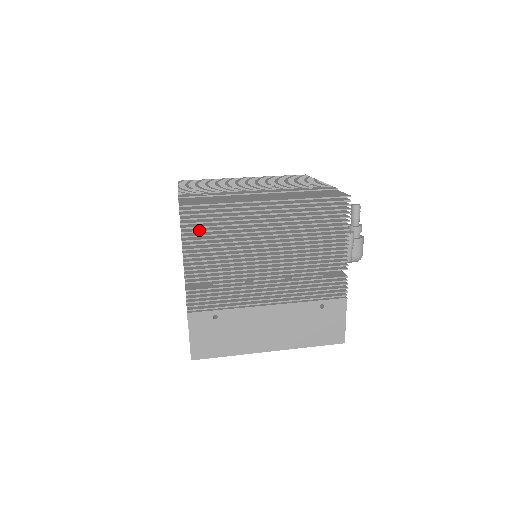
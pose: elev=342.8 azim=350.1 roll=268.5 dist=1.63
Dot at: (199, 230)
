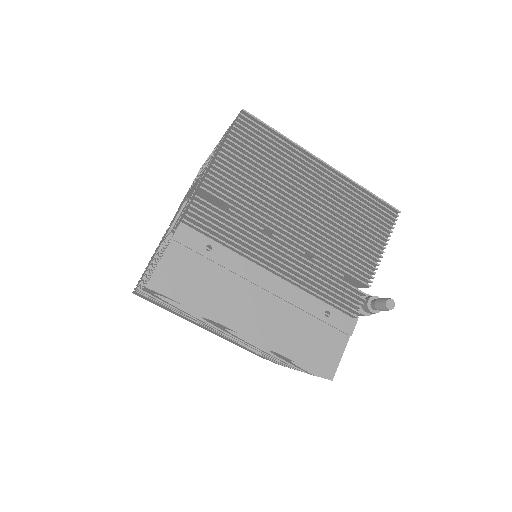
Dot at: occluded
